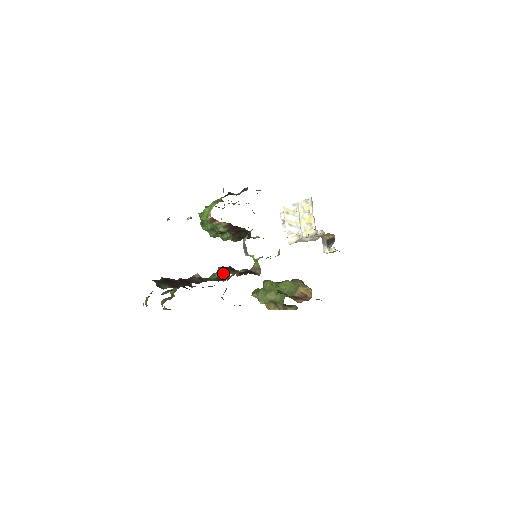
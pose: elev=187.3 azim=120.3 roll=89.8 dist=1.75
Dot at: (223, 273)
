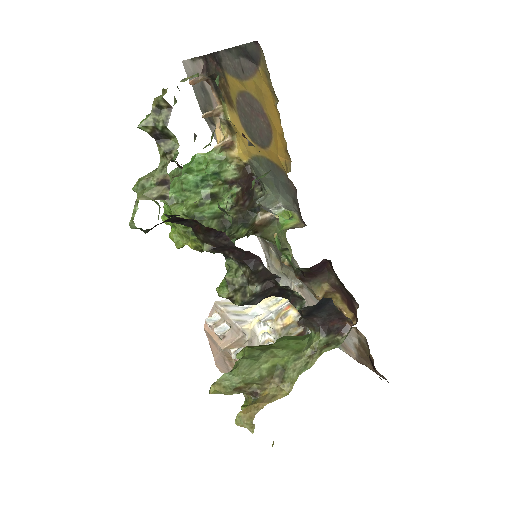
Dot at: occluded
